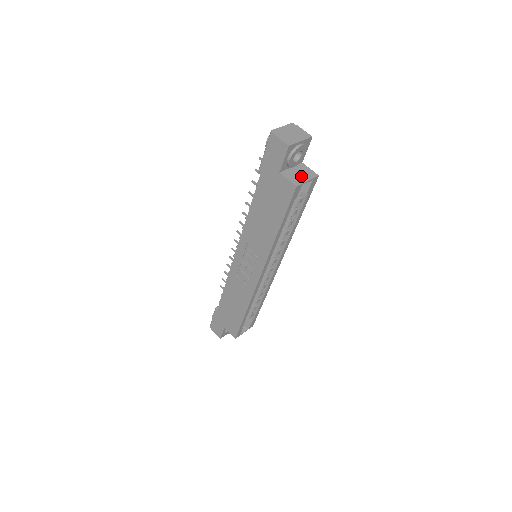
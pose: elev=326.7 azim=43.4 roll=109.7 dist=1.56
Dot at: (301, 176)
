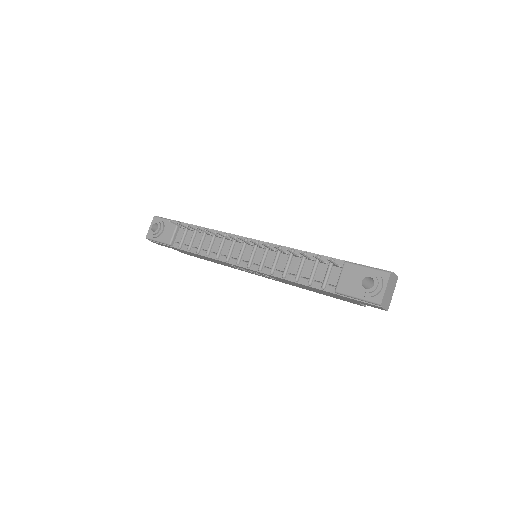
Dot at: occluded
